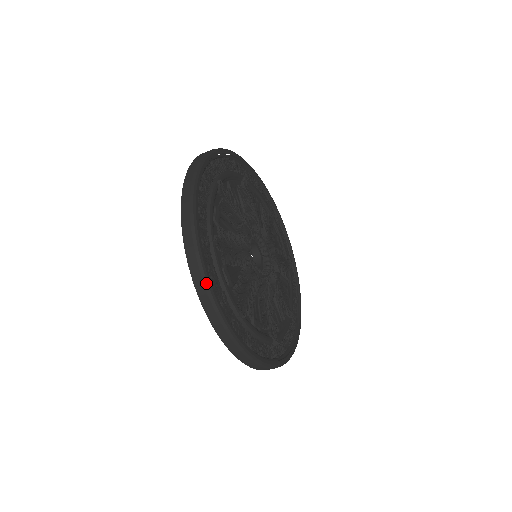
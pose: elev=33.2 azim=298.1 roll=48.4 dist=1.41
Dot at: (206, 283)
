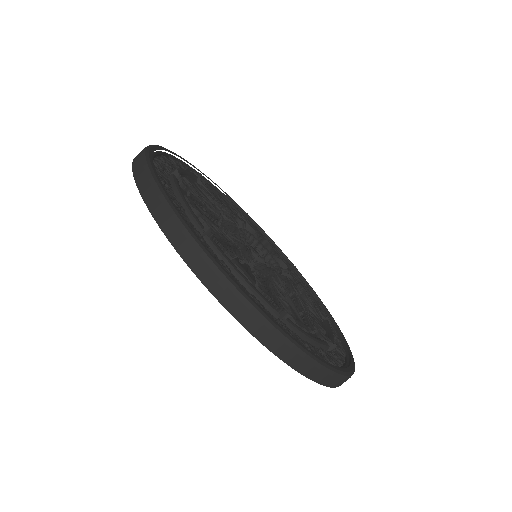
Dot at: (148, 171)
